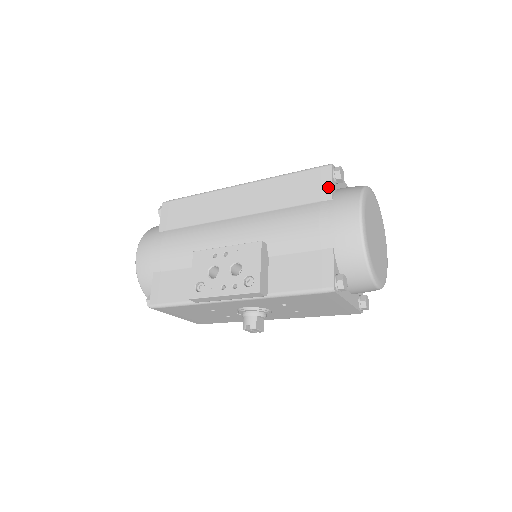
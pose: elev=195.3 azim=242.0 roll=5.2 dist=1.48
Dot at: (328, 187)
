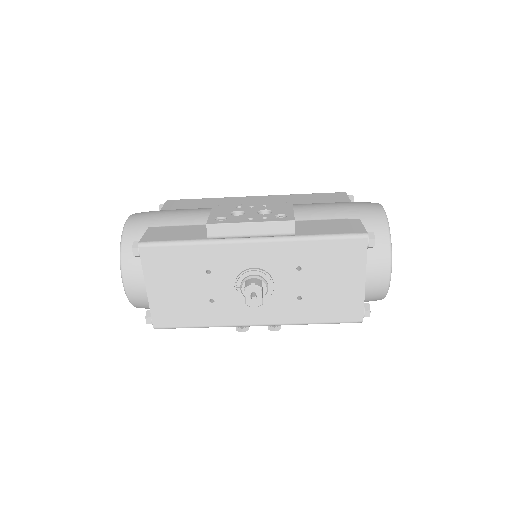
Dot at: (346, 198)
